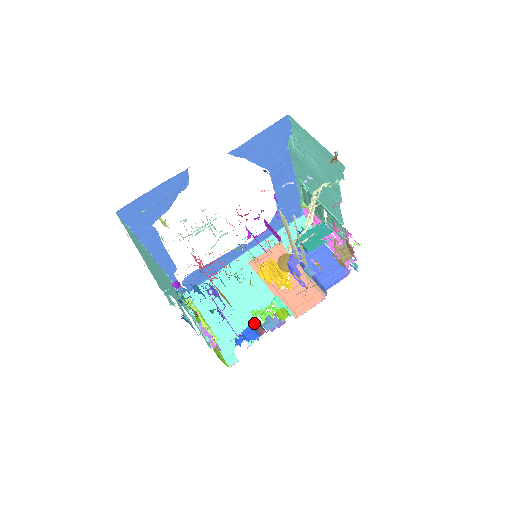
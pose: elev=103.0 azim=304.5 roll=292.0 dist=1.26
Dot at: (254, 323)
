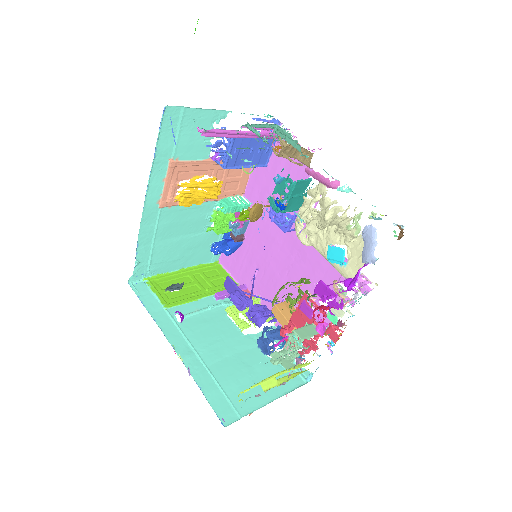
Dot at: (211, 230)
